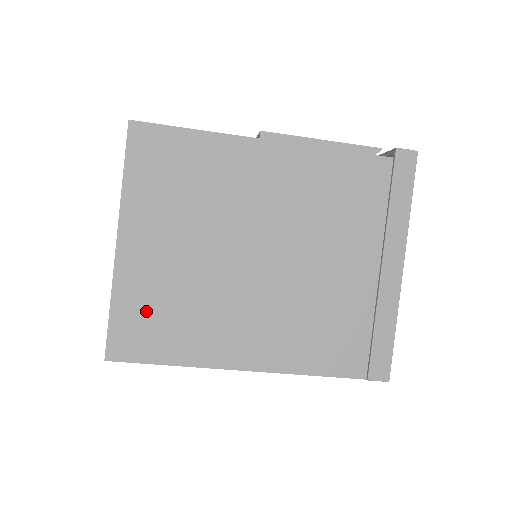
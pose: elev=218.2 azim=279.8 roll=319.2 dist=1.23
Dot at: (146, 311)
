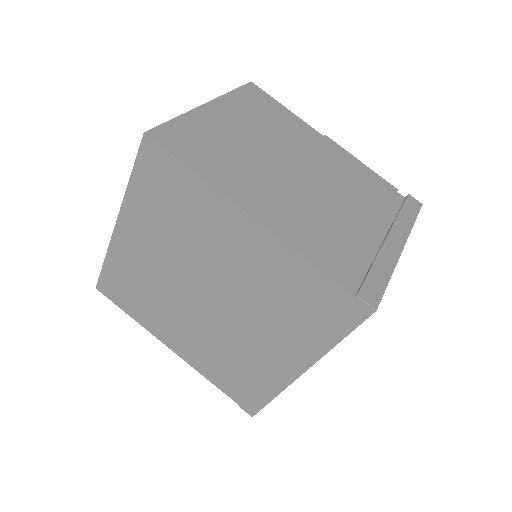
Dot at: (199, 137)
